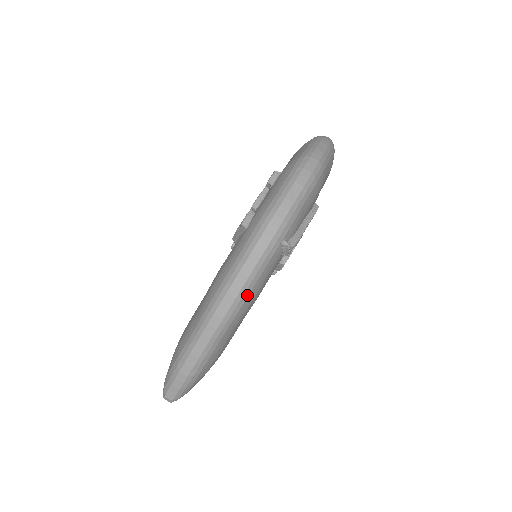
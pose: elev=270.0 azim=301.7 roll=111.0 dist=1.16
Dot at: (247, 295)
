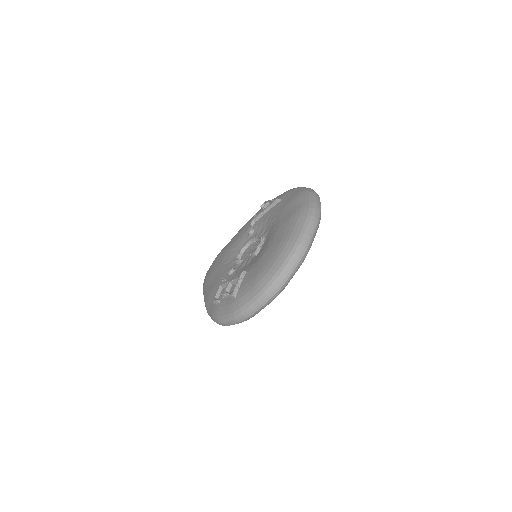
Dot at: occluded
